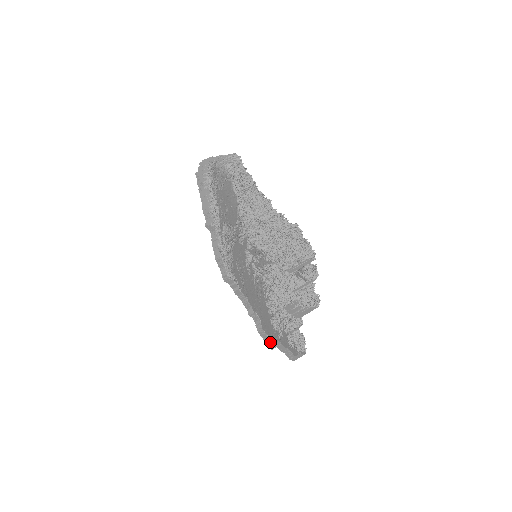
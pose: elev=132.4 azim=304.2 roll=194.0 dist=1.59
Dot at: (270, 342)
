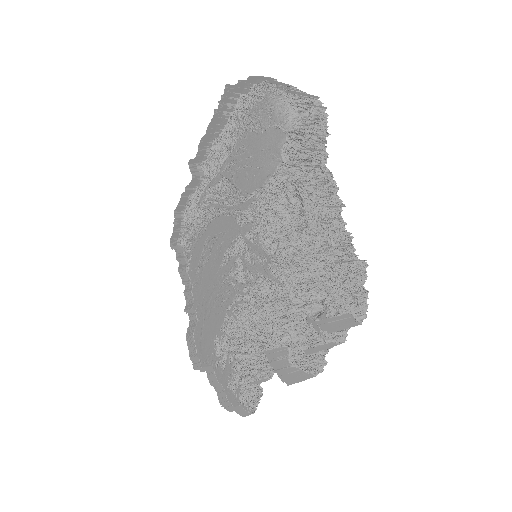
Dot at: (195, 357)
